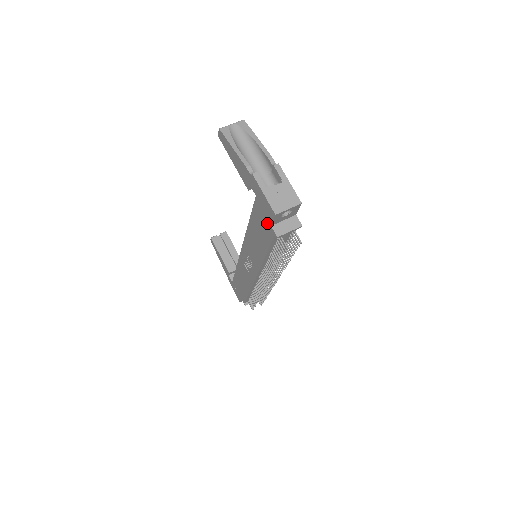
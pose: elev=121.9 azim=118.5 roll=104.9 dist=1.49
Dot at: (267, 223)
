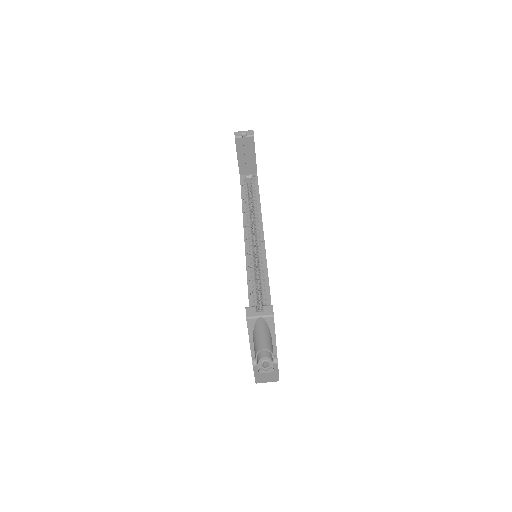
Dot at: occluded
